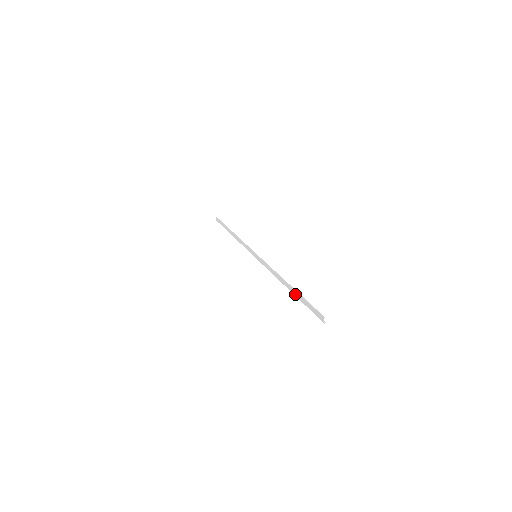
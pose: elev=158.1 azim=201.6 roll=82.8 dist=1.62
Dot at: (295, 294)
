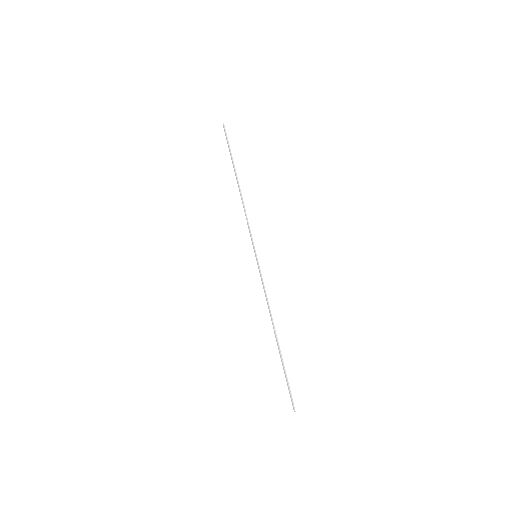
Dot at: (280, 354)
